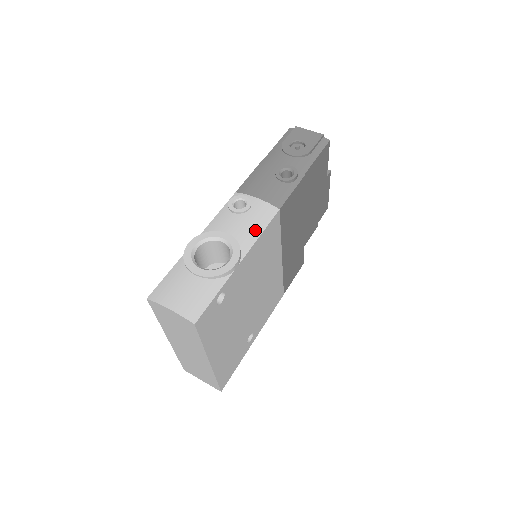
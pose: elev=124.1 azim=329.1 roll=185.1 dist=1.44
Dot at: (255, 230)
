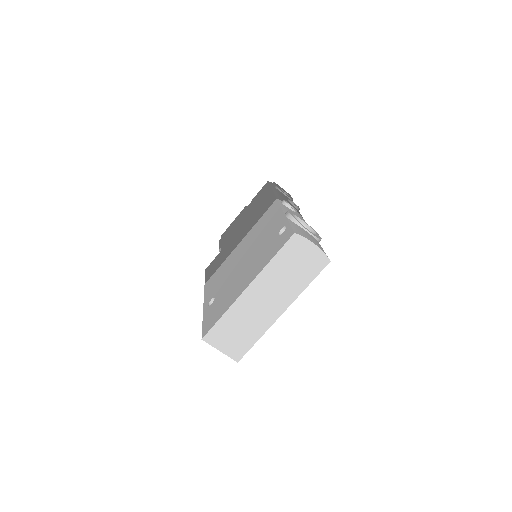
Dot at: occluded
